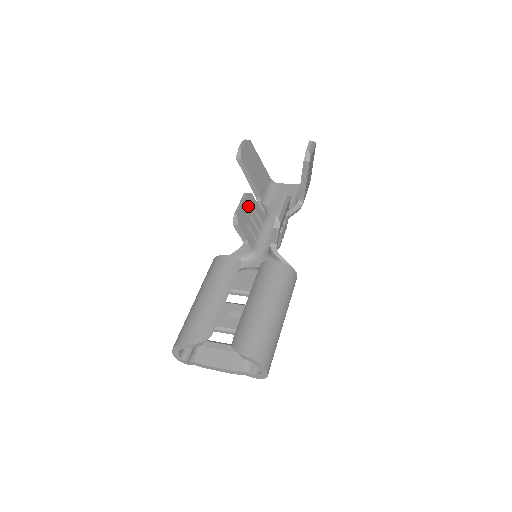
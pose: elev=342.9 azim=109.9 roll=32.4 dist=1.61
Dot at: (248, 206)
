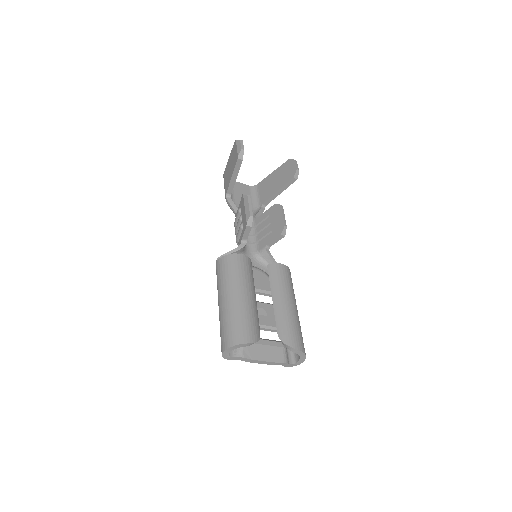
Dot at: occluded
